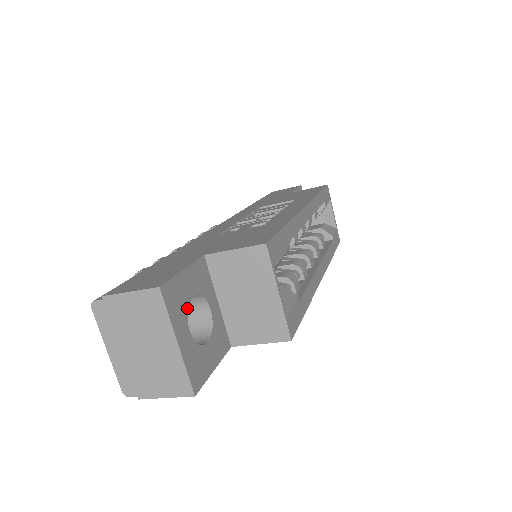
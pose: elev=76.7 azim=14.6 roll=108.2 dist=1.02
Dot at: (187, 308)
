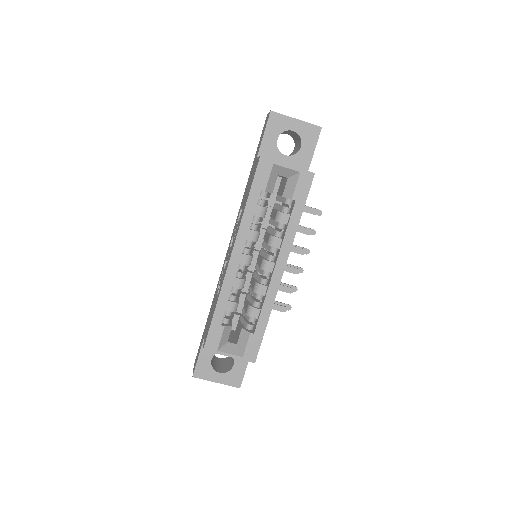
Dot at: (211, 367)
